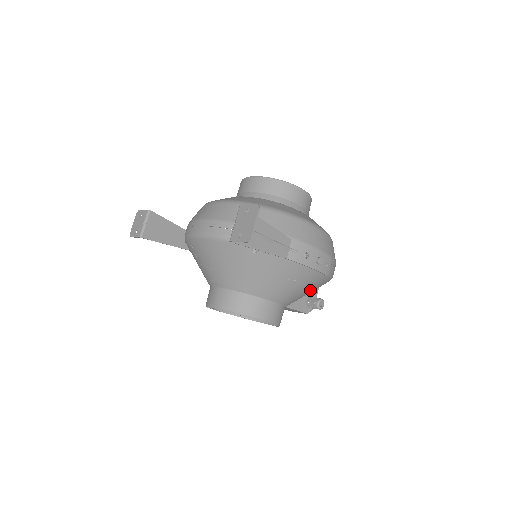
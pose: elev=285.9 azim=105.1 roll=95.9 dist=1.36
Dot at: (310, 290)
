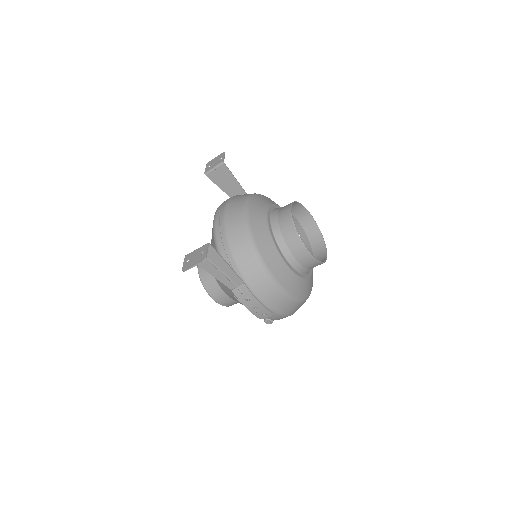
Dot at: occluded
